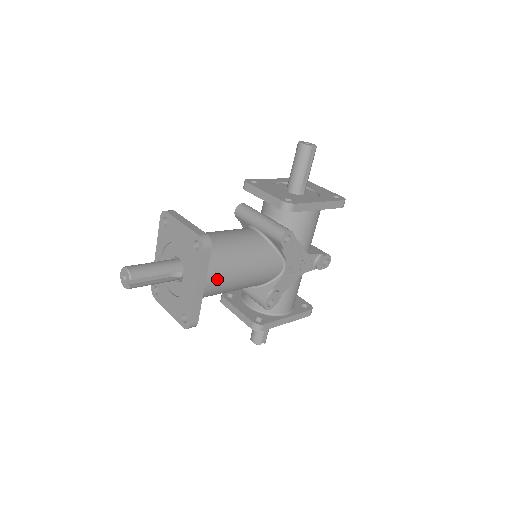
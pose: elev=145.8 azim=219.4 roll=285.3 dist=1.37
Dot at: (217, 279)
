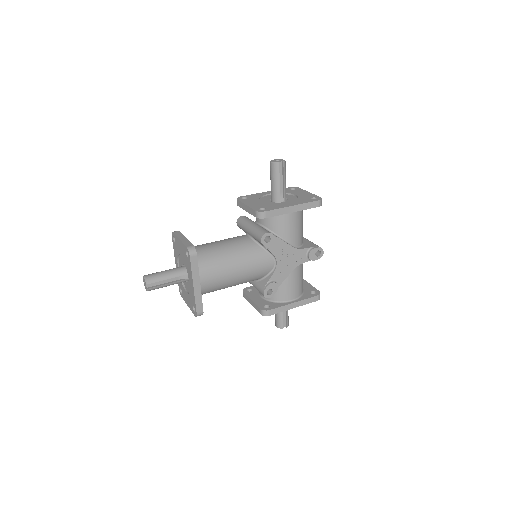
Dot at: (212, 277)
